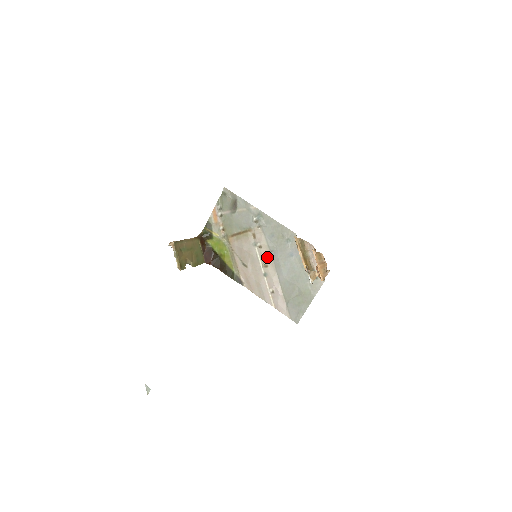
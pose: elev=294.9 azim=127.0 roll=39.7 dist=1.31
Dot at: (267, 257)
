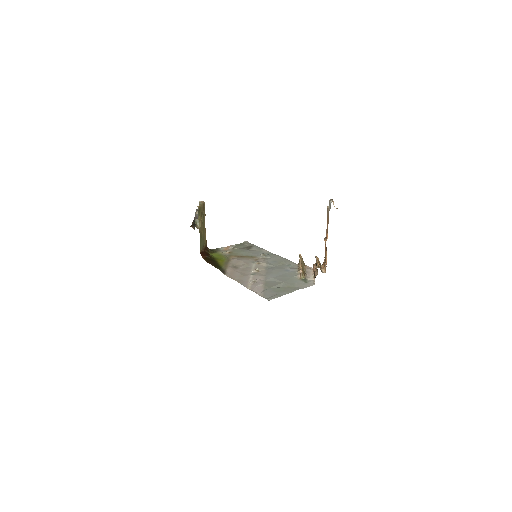
Dot at: (262, 268)
